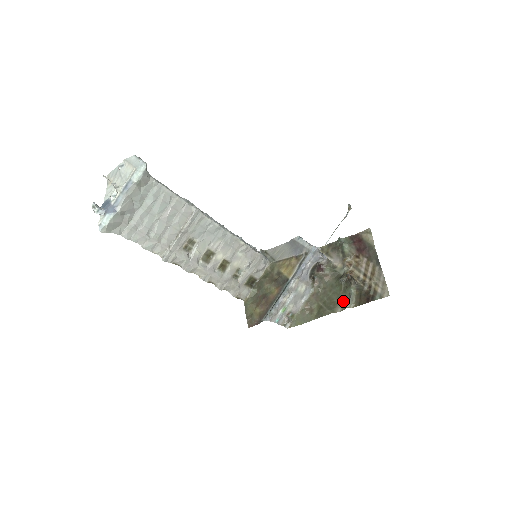
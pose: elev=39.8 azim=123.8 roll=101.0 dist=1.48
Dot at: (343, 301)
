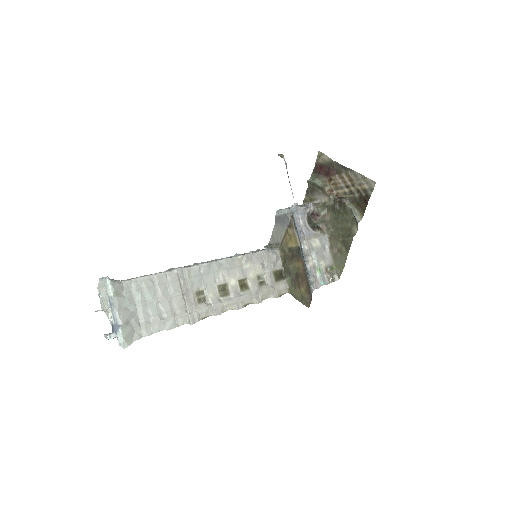
Dot at: (352, 221)
